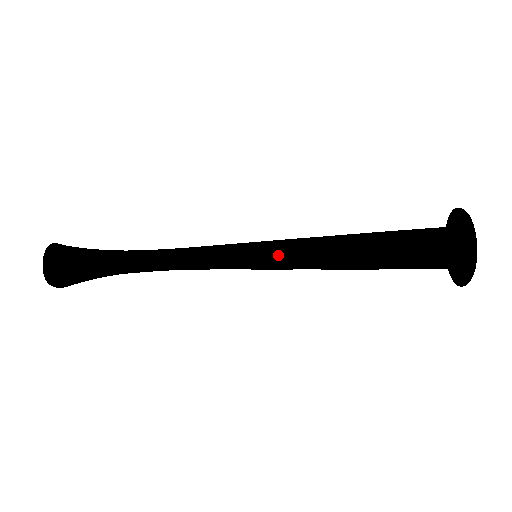
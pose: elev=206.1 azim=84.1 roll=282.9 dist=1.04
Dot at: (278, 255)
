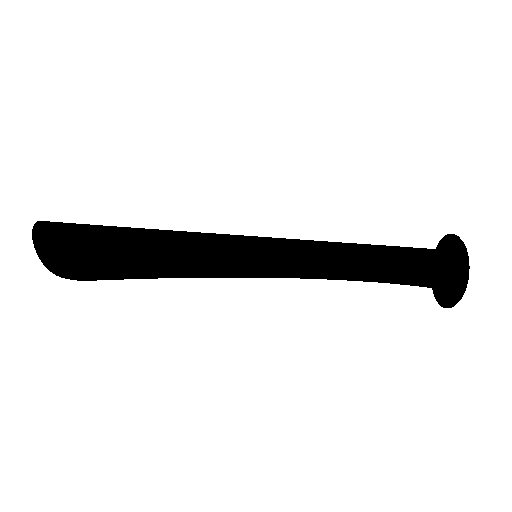
Dot at: (280, 238)
